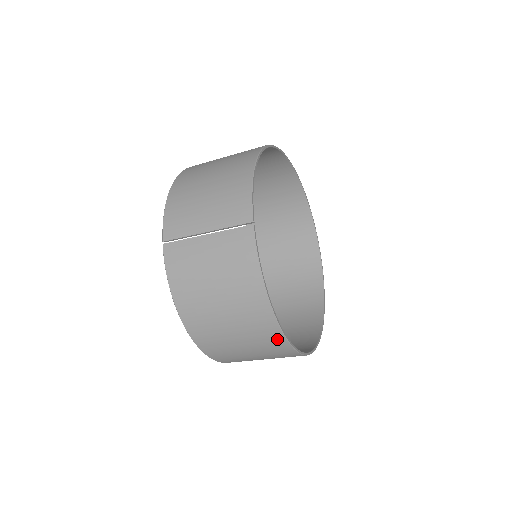
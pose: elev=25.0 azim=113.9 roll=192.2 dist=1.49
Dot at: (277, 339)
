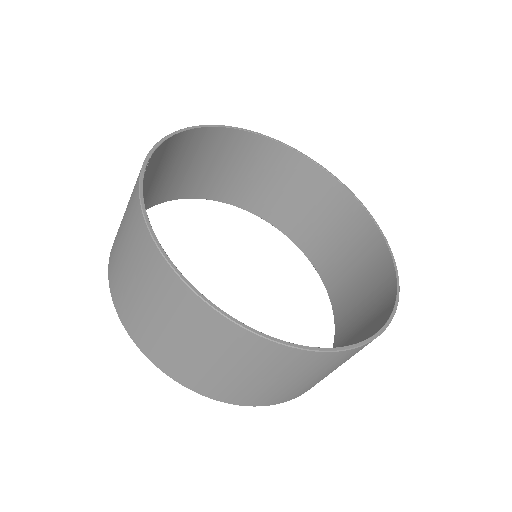
Dot at: (178, 288)
